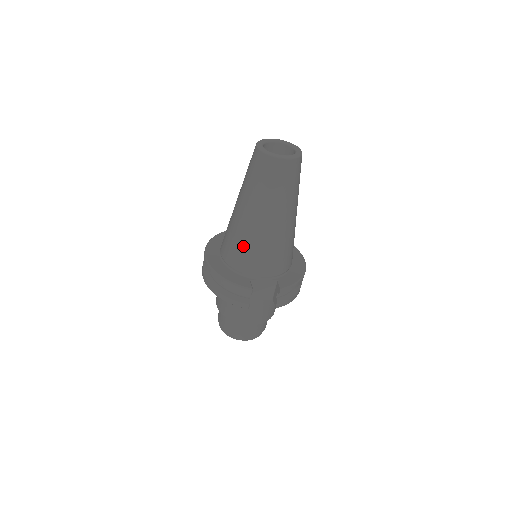
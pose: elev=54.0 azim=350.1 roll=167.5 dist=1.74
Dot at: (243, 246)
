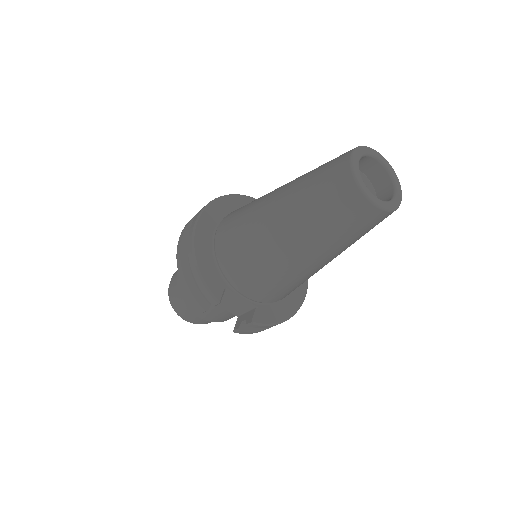
Dot at: (245, 249)
